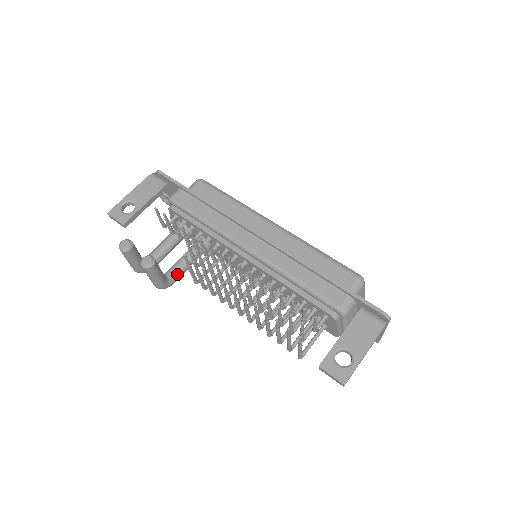
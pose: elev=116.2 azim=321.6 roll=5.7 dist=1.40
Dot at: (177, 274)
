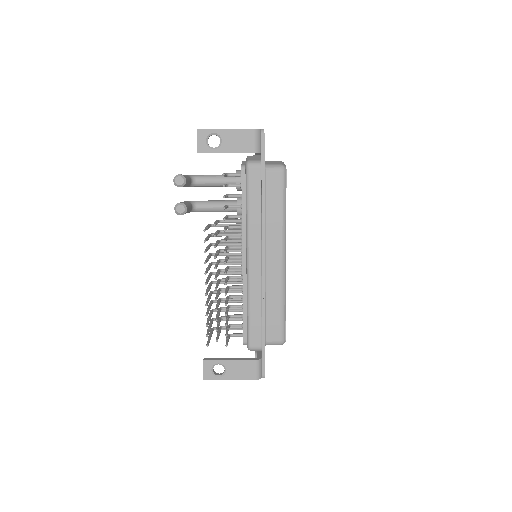
Dot at: (203, 211)
